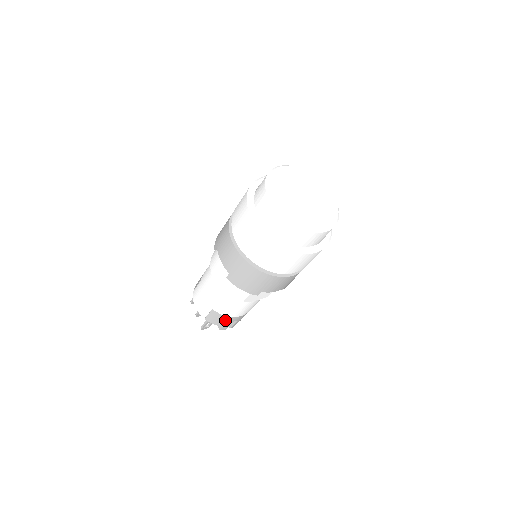
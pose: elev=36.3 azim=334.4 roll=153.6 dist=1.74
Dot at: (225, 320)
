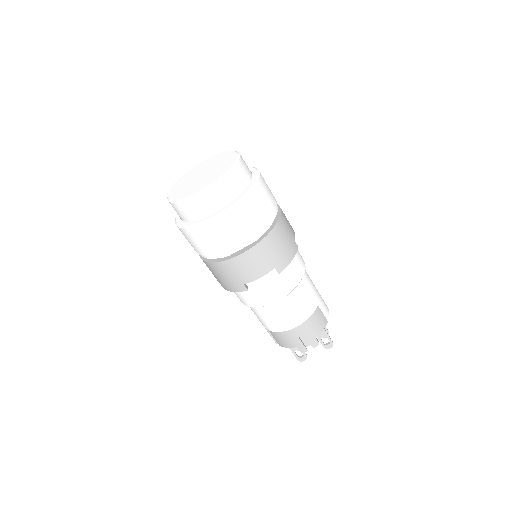
Dot at: (287, 338)
